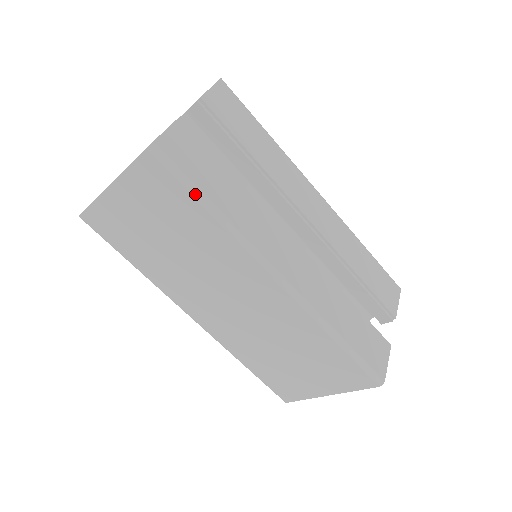
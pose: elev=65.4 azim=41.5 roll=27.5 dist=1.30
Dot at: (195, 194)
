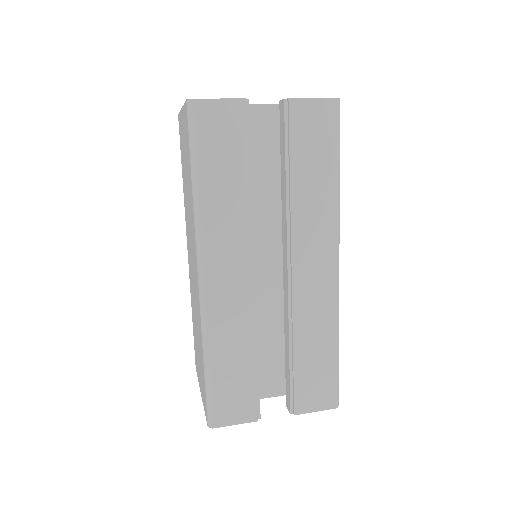
Dot at: (192, 160)
